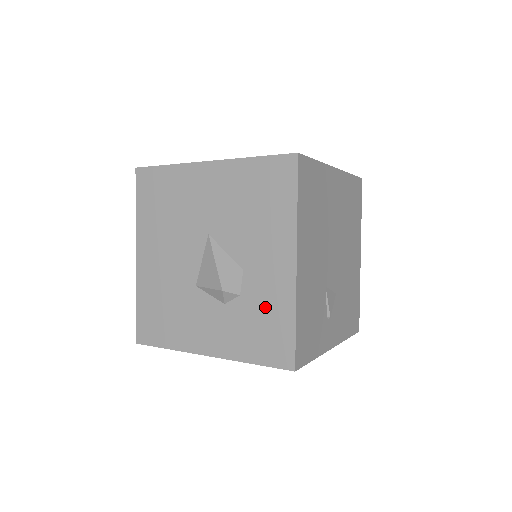
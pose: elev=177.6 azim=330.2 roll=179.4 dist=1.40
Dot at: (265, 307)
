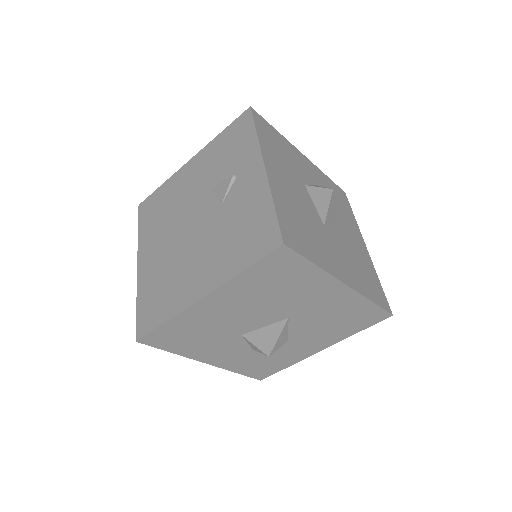
Dot at: (278, 358)
